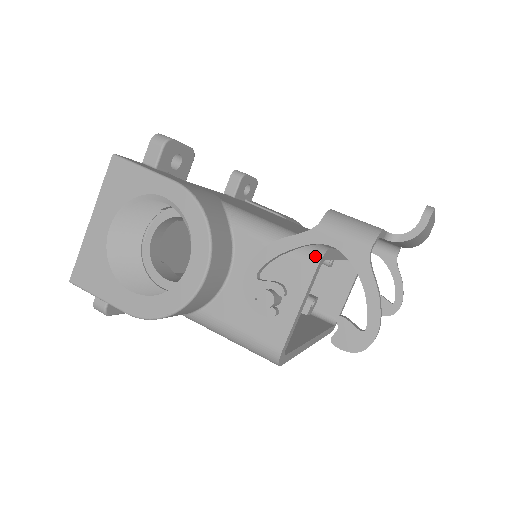
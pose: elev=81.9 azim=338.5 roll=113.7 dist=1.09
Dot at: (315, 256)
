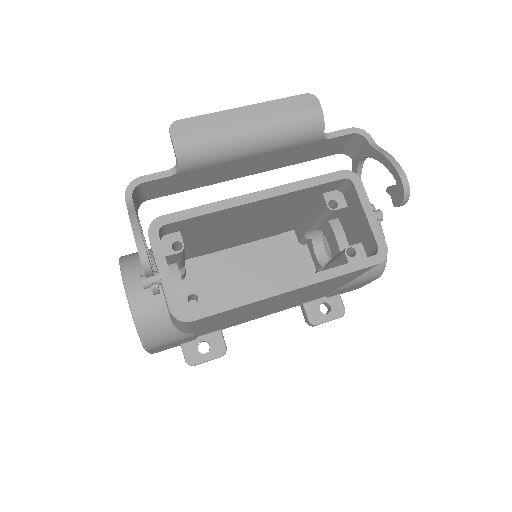
Dot at: (149, 230)
